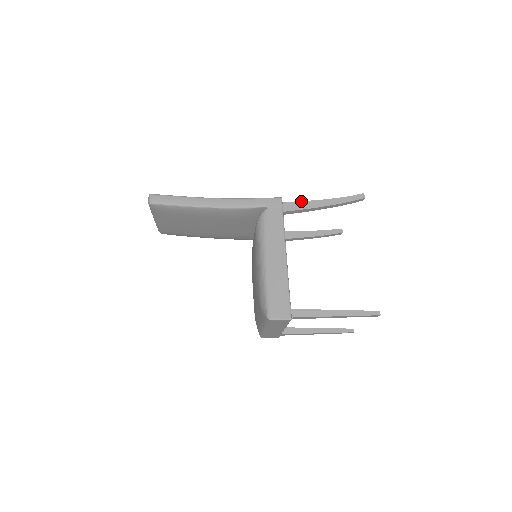
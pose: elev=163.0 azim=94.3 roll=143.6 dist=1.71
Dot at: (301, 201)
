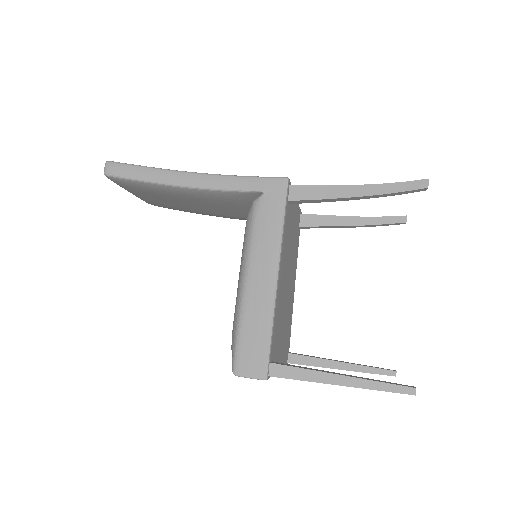
Dot at: (319, 185)
